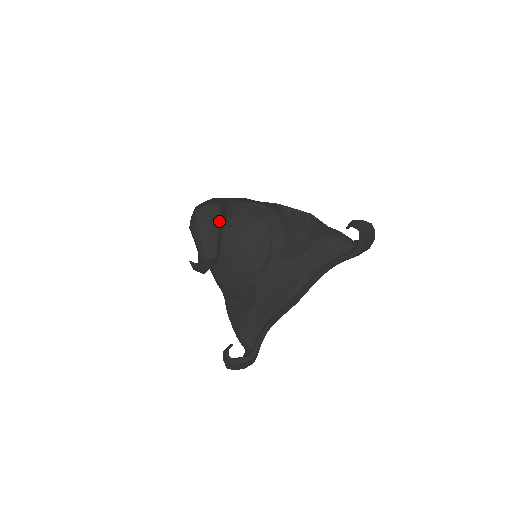
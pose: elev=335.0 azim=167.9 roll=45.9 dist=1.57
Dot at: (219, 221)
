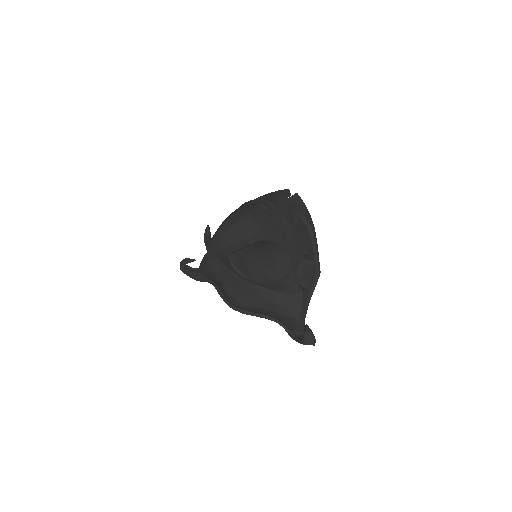
Dot at: (237, 250)
